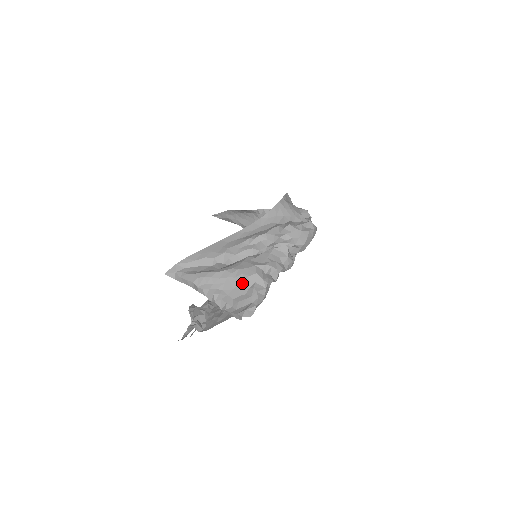
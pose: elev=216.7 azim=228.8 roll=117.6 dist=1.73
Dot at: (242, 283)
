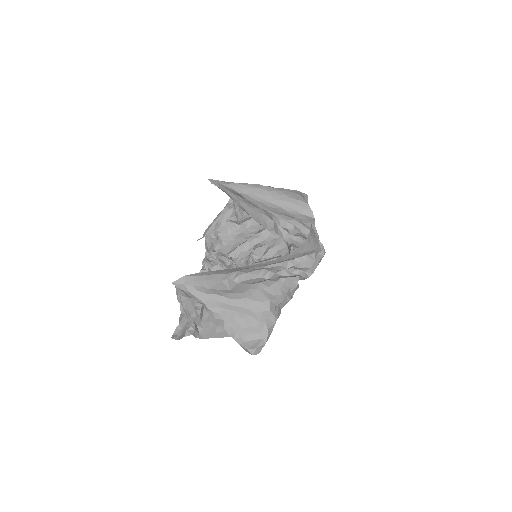
Dot at: (254, 316)
